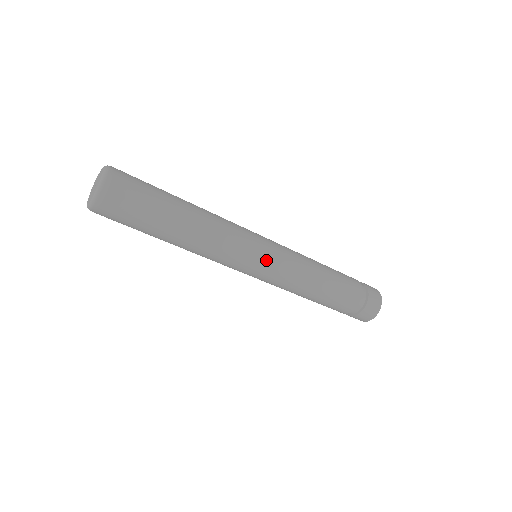
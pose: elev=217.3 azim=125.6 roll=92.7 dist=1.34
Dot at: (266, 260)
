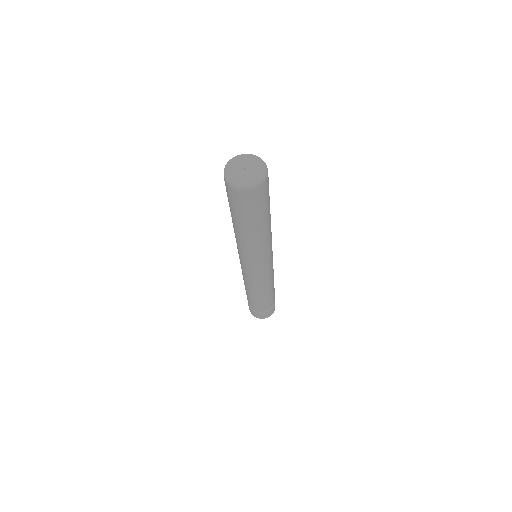
Dot at: (254, 271)
